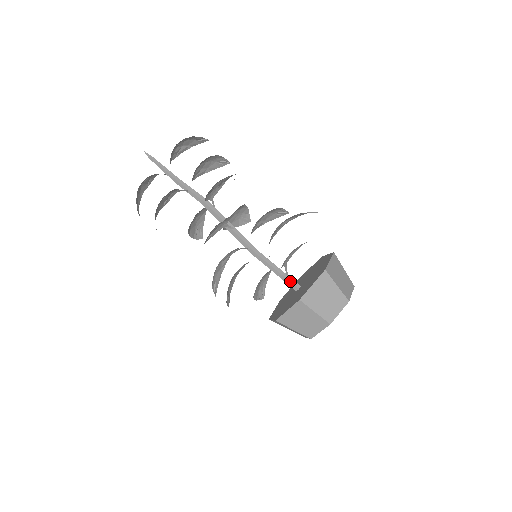
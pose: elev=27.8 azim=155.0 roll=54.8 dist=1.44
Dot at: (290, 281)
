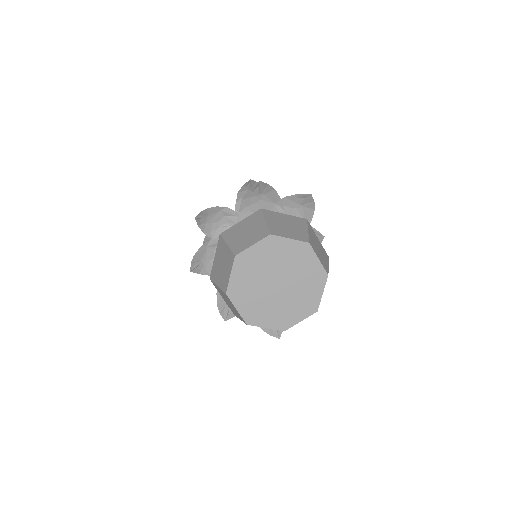
Dot at: occluded
